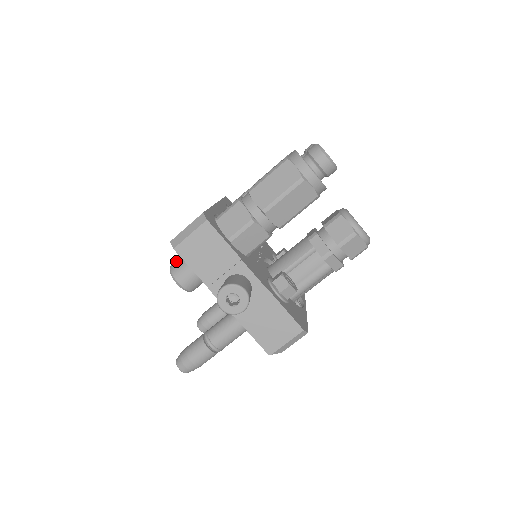
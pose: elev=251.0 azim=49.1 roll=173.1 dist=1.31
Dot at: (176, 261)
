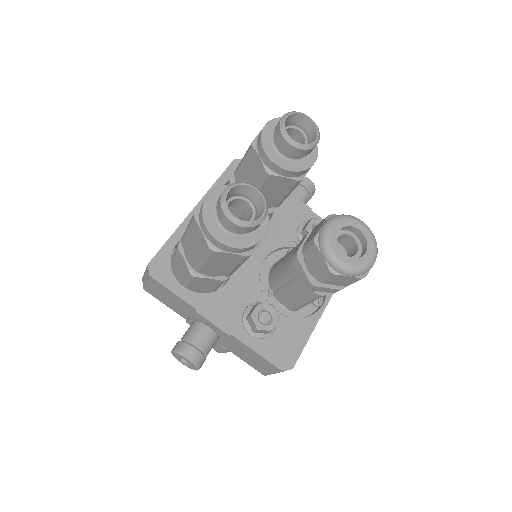
Dot at: occluded
